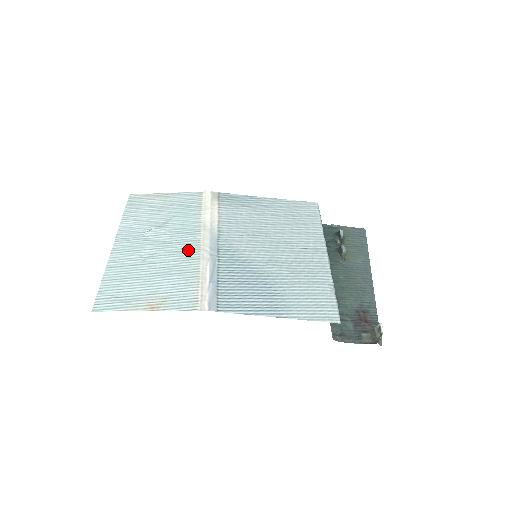
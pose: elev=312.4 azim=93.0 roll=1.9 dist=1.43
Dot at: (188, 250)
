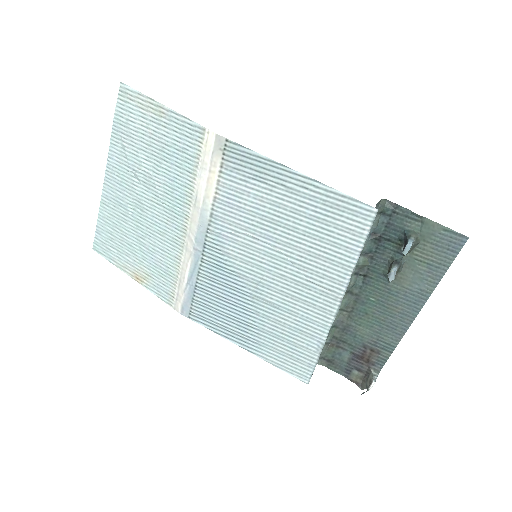
Dot at: (174, 227)
